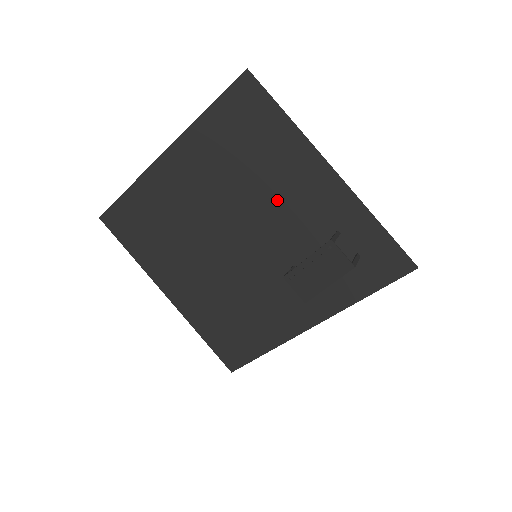
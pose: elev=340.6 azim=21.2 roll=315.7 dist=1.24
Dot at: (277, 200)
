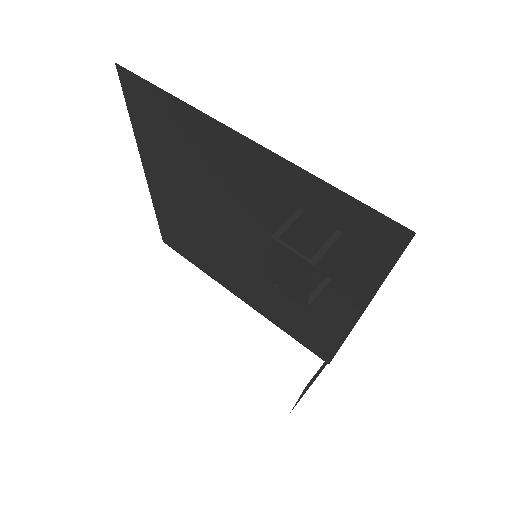
Dot at: (233, 190)
